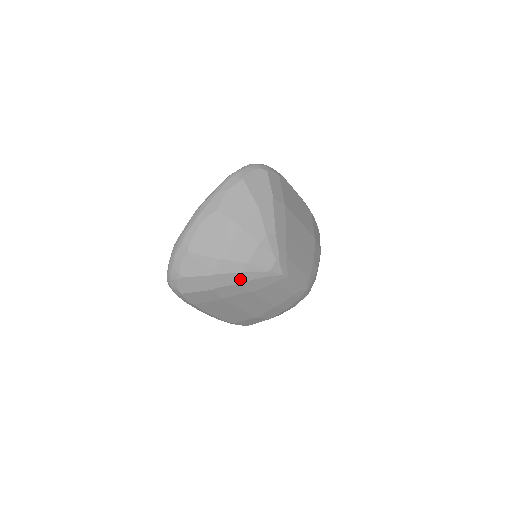
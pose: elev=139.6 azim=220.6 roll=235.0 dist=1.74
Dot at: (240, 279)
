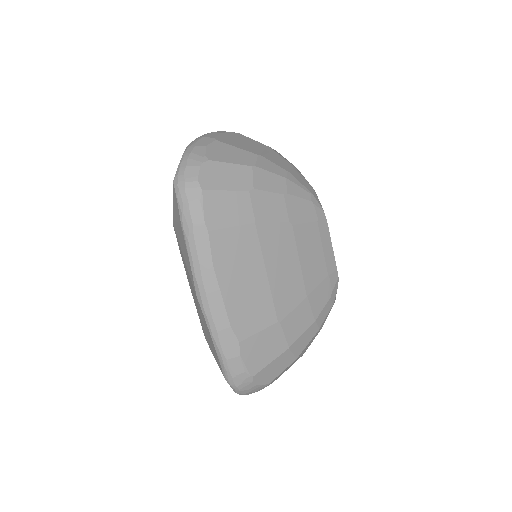
Dot at: (283, 187)
